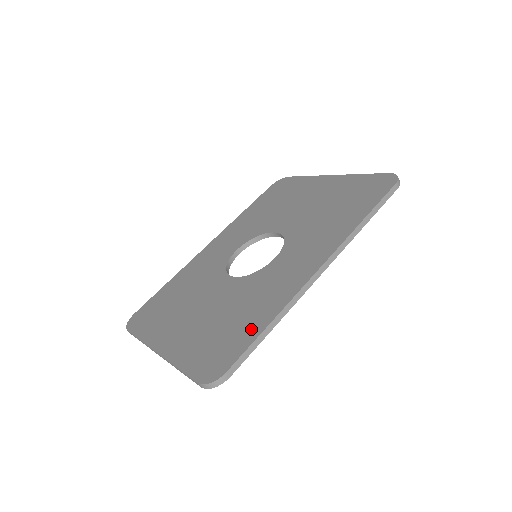
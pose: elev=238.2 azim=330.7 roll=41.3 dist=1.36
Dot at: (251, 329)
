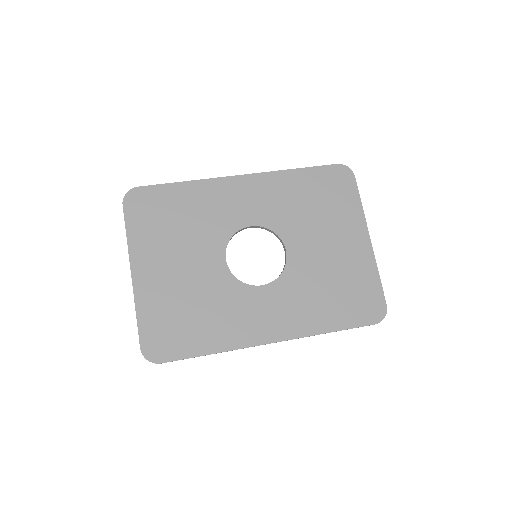
Dot at: (198, 344)
